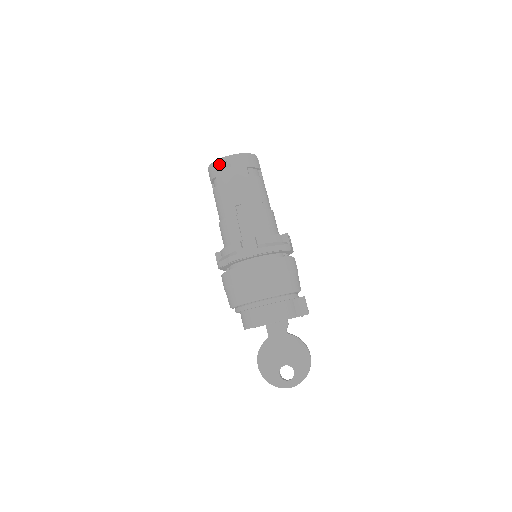
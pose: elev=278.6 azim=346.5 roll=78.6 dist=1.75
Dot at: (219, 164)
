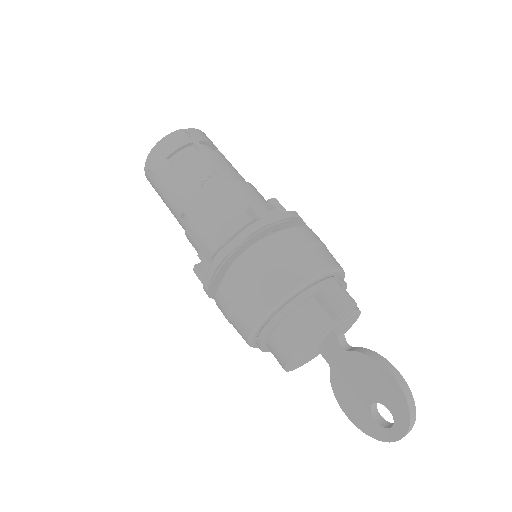
Dot at: (148, 180)
